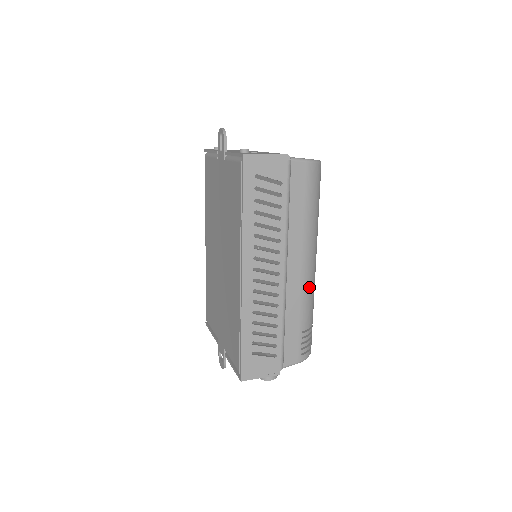
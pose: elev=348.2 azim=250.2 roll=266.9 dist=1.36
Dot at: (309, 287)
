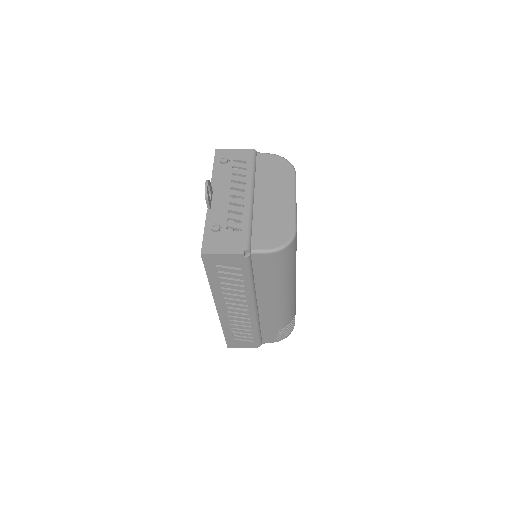
Dot at: (282, 311)
